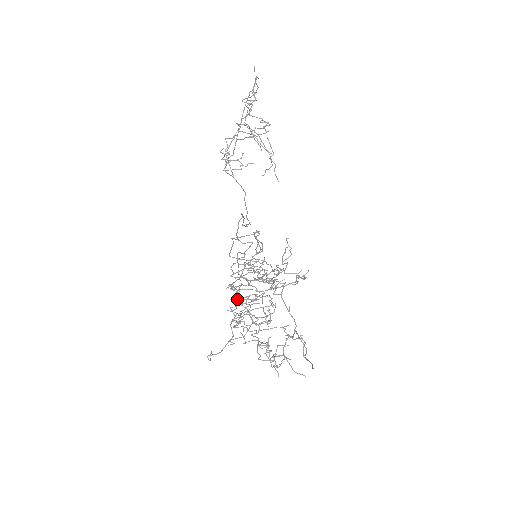
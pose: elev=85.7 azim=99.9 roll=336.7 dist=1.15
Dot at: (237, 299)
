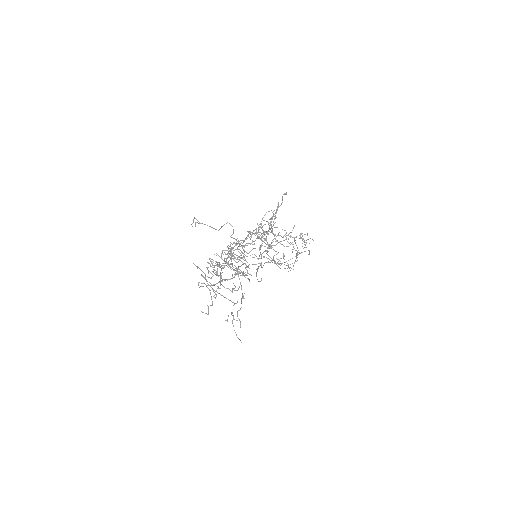
Dot at: occluded
